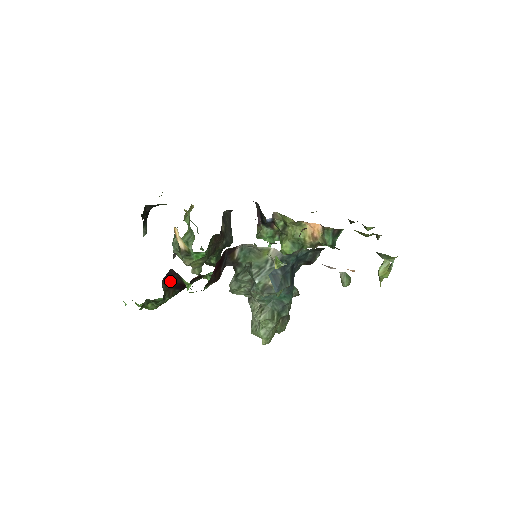
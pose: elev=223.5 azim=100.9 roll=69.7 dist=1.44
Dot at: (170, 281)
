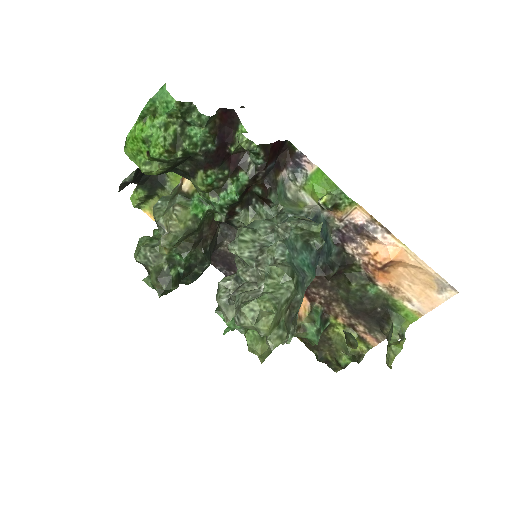
Dot at: (224, 118)
